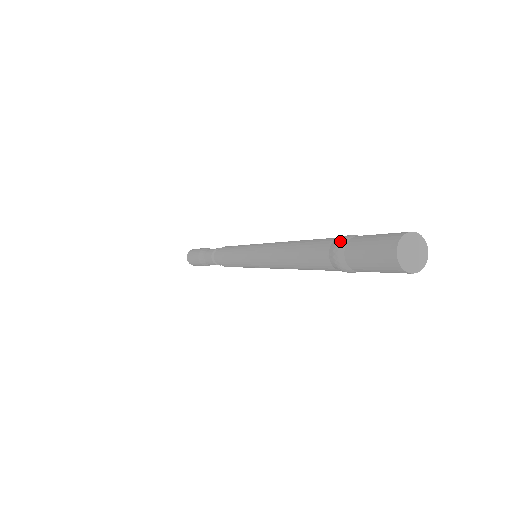
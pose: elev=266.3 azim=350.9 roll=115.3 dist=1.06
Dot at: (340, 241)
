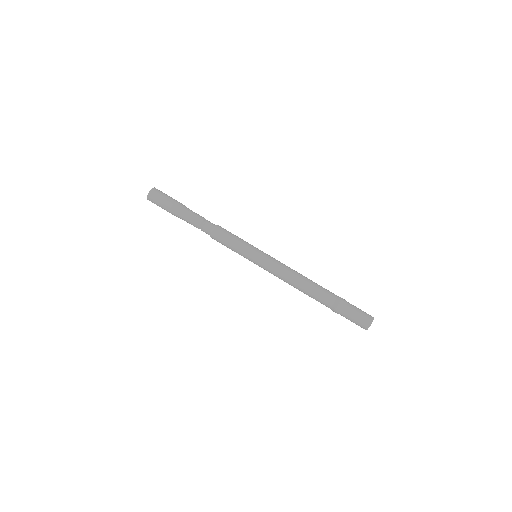
Dot at: (342, 302)
